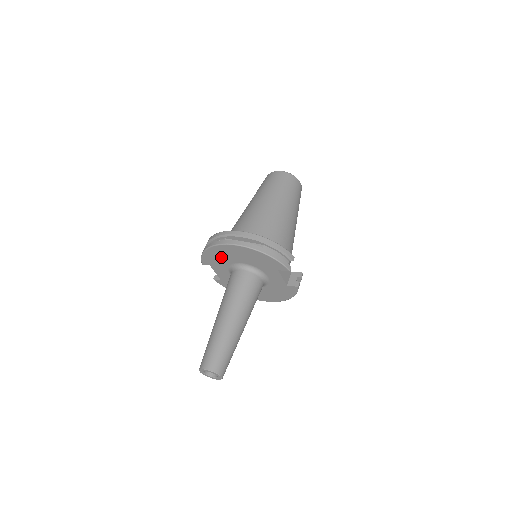
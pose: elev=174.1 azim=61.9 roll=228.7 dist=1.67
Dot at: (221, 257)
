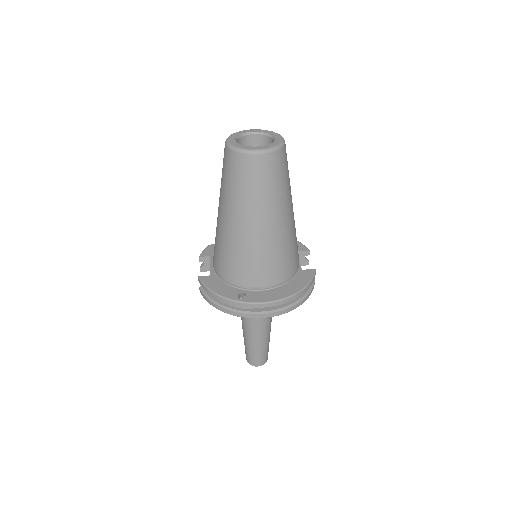
Dot at: occluded
